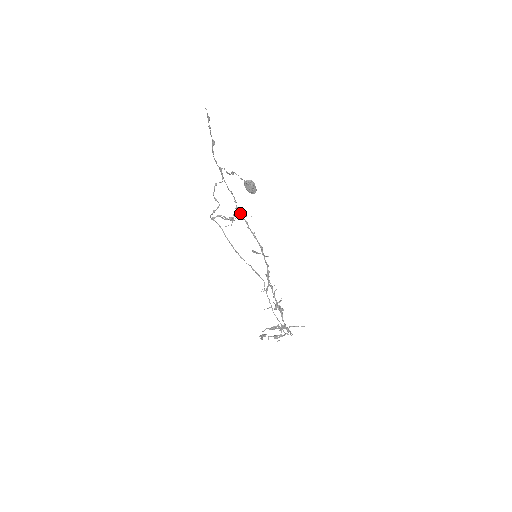
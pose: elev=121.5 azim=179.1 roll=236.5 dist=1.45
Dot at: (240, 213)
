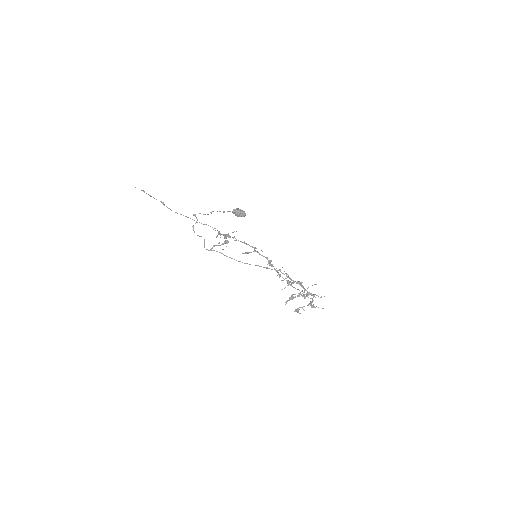
Dot at: (226, 234)
